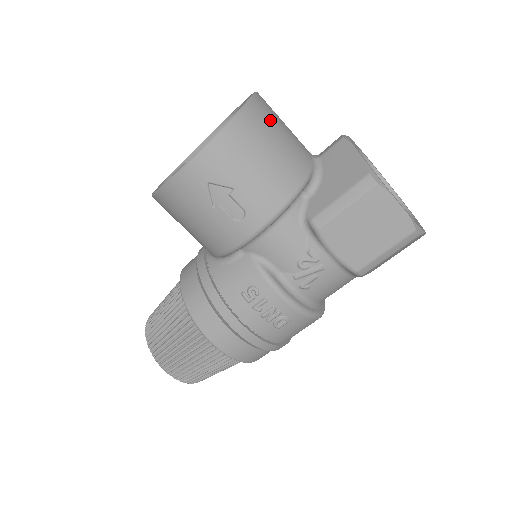
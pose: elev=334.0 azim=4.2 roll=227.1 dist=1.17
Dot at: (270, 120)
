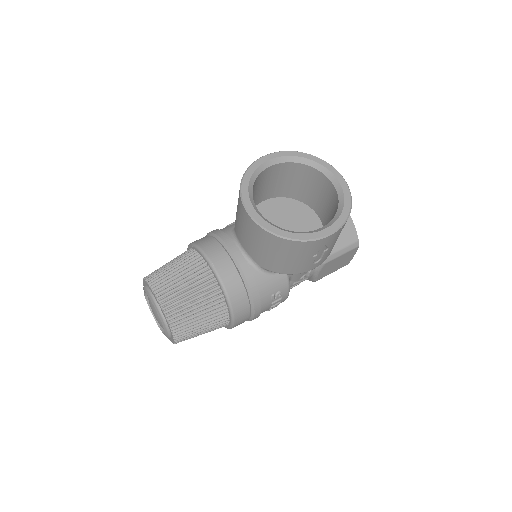
Dot at: occluded
